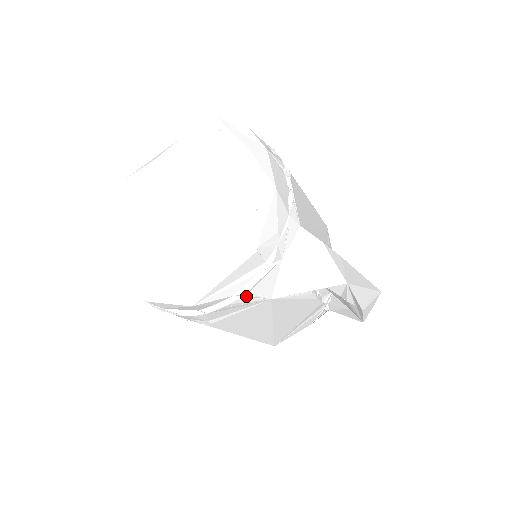
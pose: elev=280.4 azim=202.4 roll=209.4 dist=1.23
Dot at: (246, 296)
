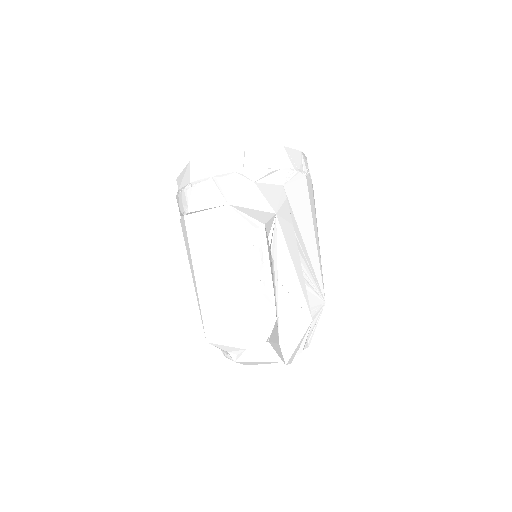
Dot at: (217, 184)
